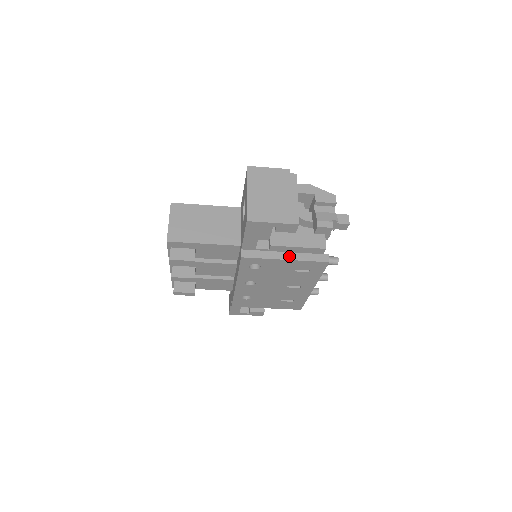
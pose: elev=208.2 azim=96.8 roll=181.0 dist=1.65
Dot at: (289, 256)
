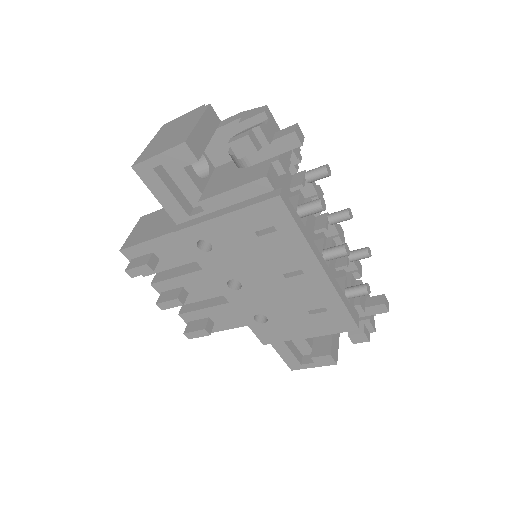
Dot at: (228, 210)
